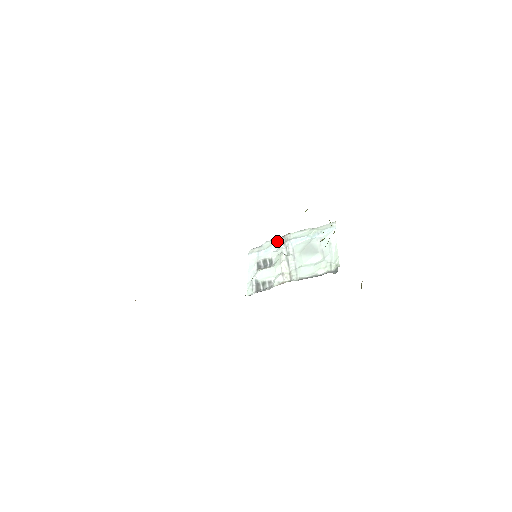
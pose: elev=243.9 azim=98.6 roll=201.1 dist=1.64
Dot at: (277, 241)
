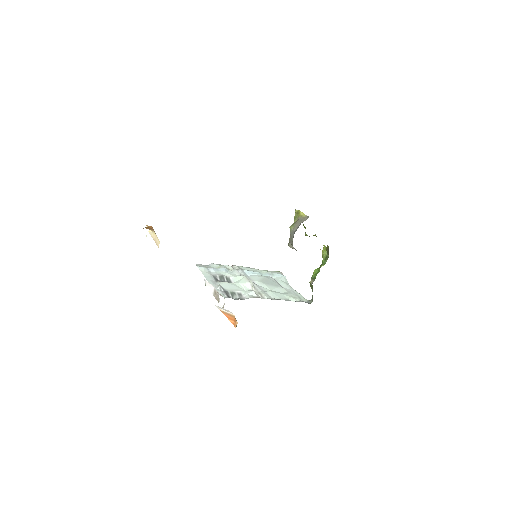
Dot at: (227, 266)
